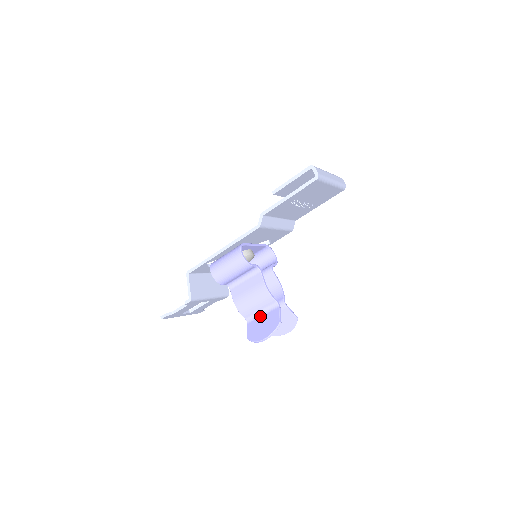
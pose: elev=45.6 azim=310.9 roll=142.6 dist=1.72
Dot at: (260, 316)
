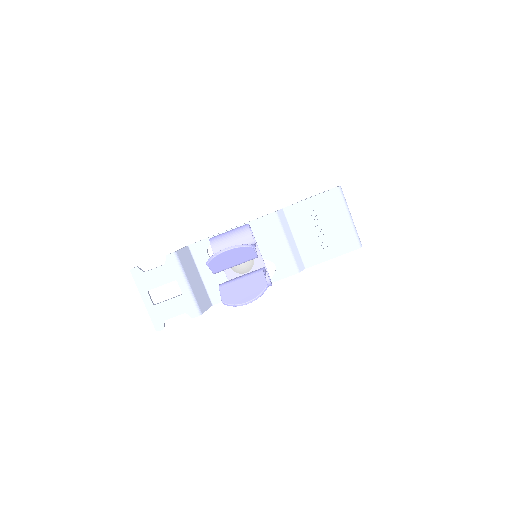
Dot at: occluded
